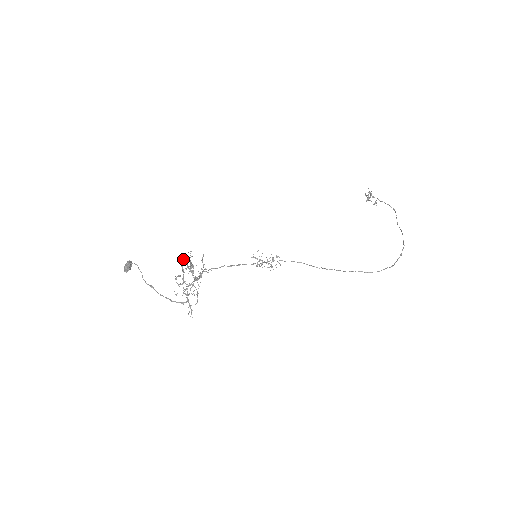
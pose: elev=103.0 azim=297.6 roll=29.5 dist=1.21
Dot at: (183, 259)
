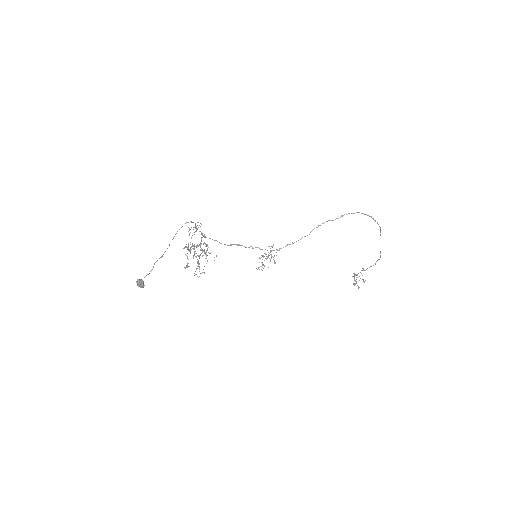
Dot at: occluded
